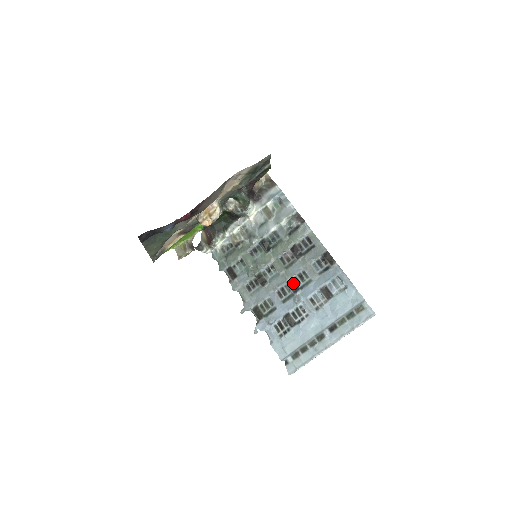
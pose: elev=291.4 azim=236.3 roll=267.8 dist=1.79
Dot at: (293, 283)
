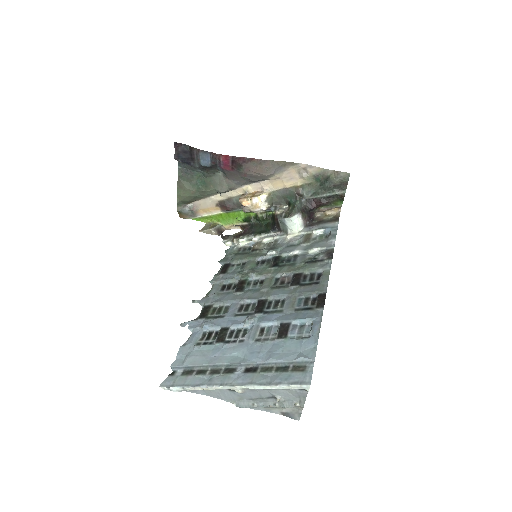
Dot at: (263, 304)
